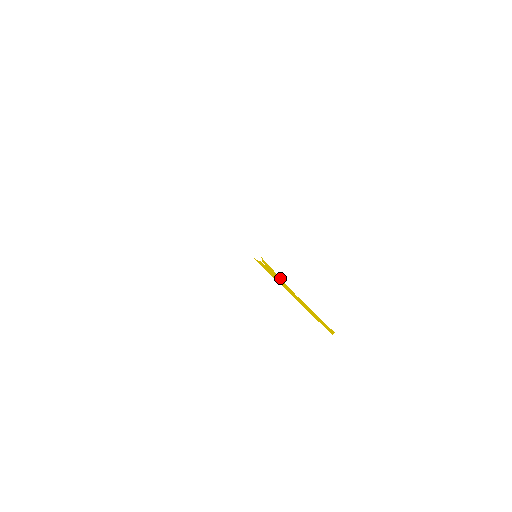
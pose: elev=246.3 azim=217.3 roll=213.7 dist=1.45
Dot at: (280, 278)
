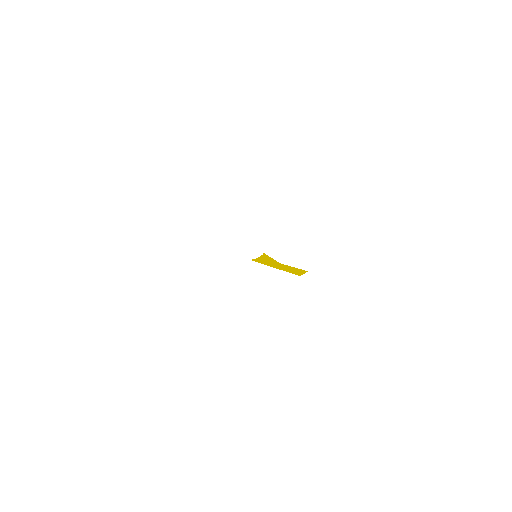
Dot at: (272, 259)
